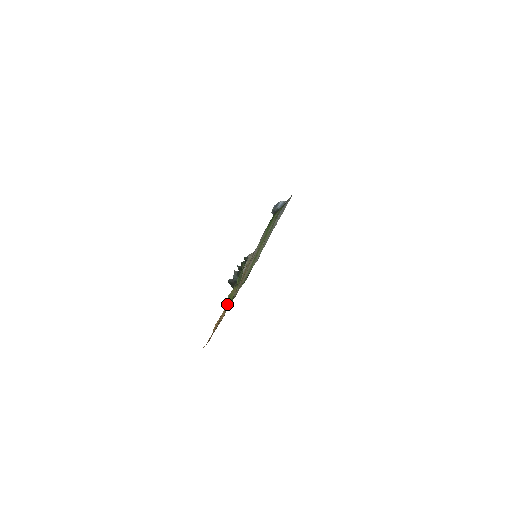
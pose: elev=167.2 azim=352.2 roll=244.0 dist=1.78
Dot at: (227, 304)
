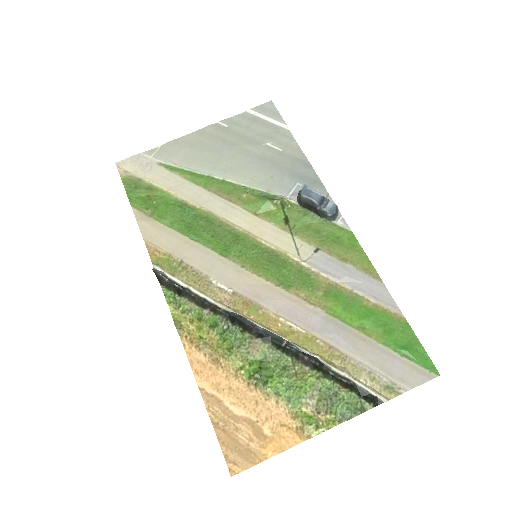
Dot at: (303, 432)
